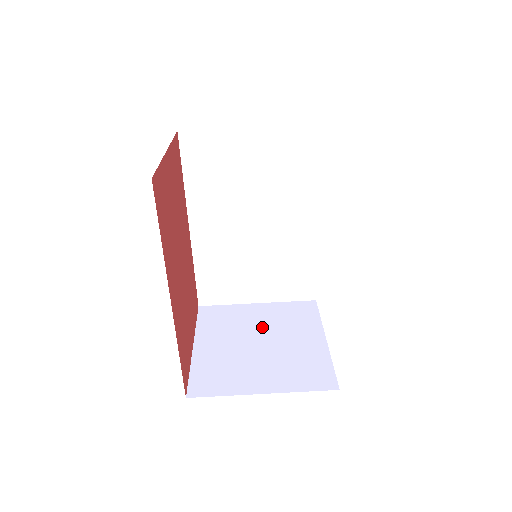
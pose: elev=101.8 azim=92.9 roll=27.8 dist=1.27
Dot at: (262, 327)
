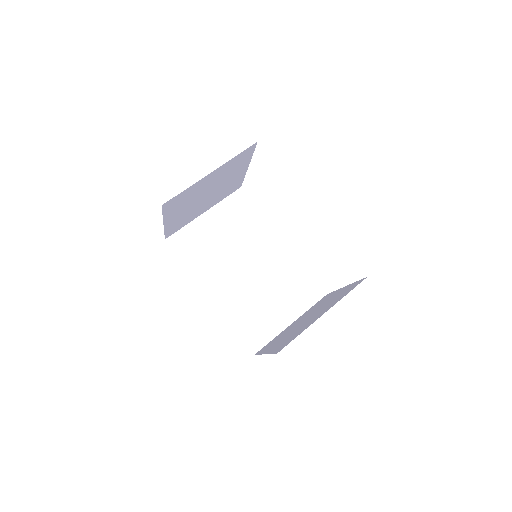
Dot at: (302, 319)
